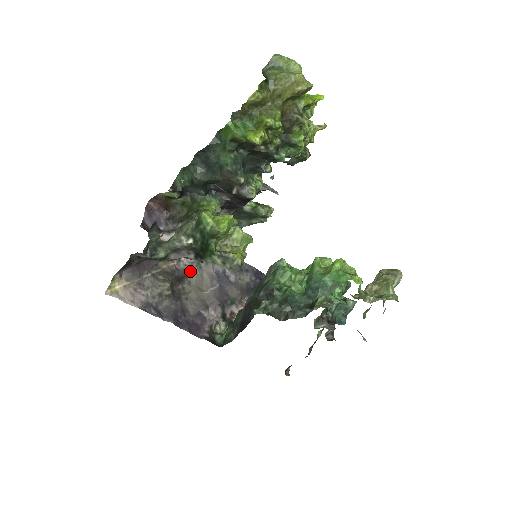
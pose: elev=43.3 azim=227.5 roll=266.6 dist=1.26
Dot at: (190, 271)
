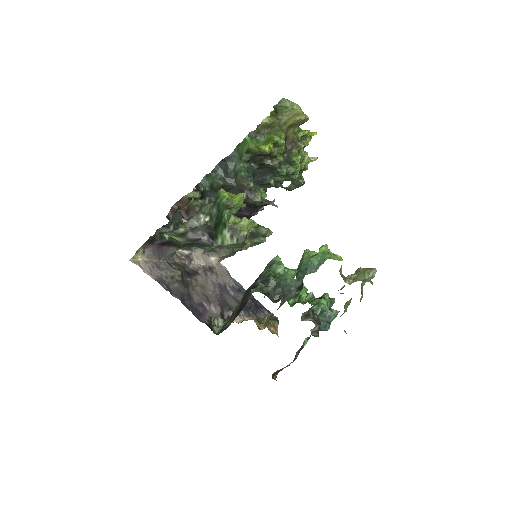
Dot at: (198, 273)
